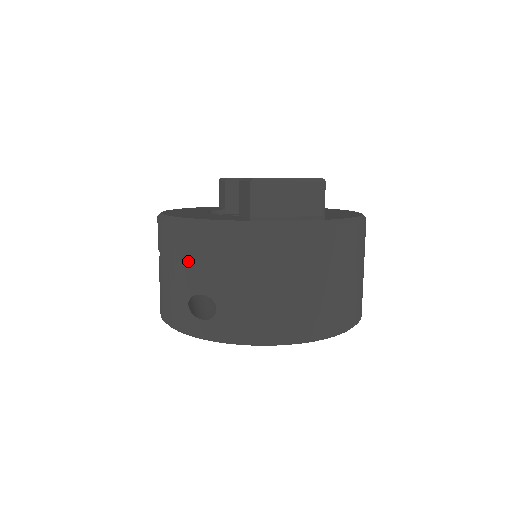
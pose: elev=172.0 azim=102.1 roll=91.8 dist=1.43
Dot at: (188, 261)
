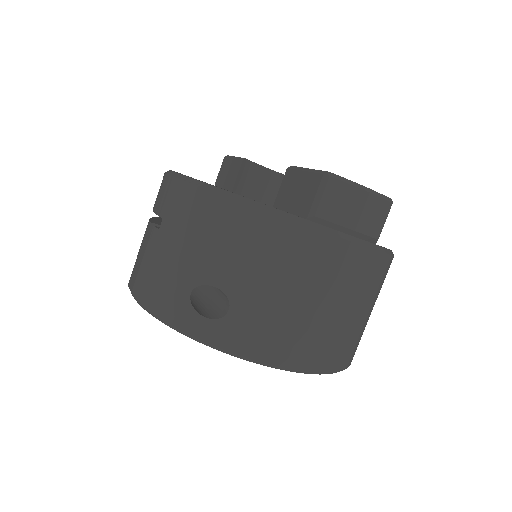
Dot at: (210, 242)
